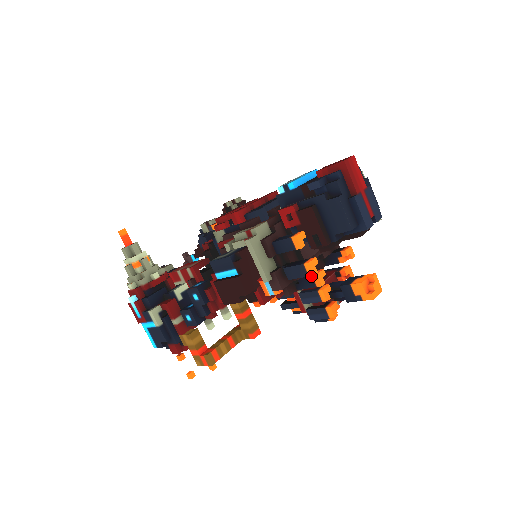
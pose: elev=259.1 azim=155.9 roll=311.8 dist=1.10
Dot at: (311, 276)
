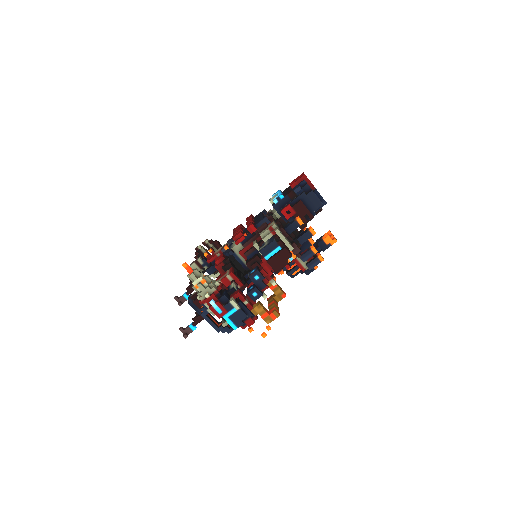
Dot at: (308, 240)
